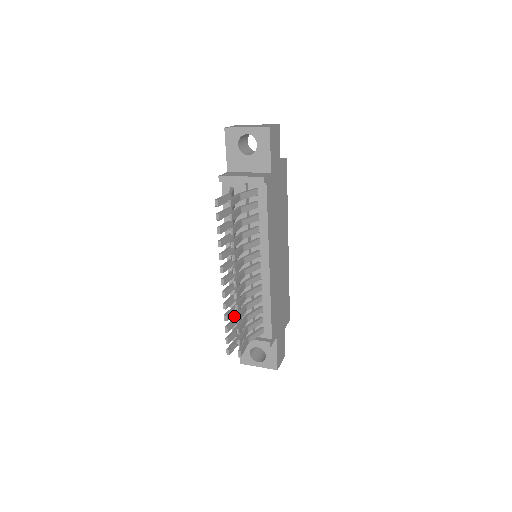
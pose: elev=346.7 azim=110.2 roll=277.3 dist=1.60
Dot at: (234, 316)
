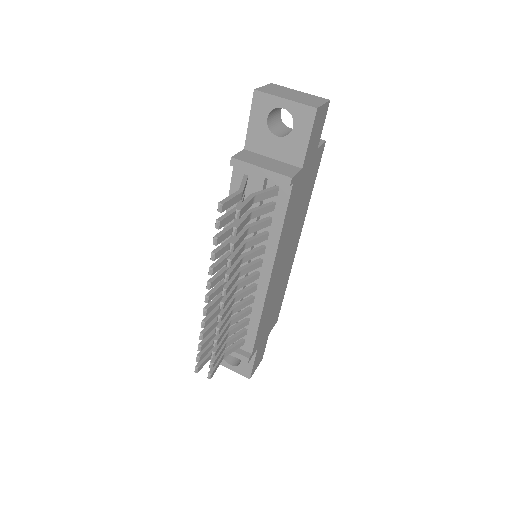
Dot at: occluded
